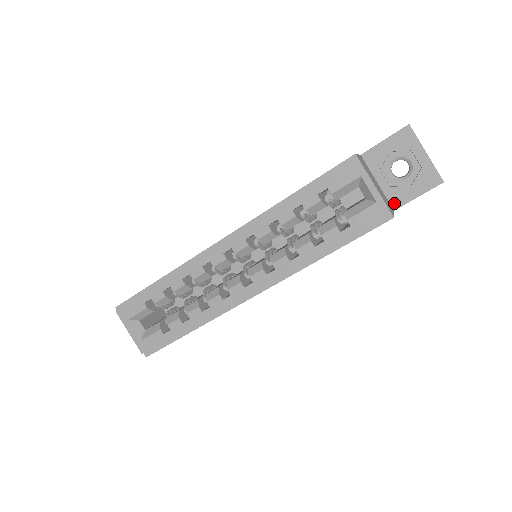
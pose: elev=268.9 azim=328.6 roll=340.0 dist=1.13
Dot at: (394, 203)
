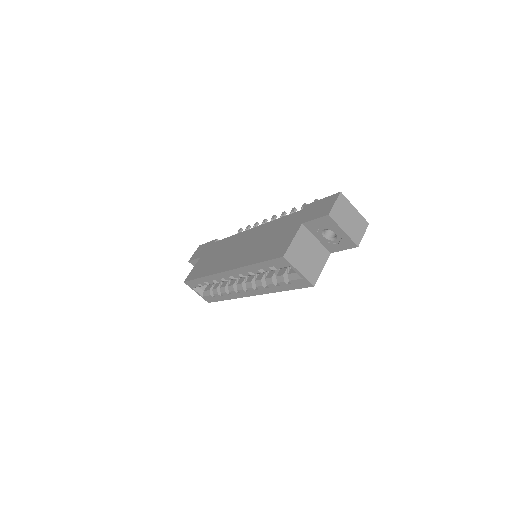
Dot at: (330, 250)
